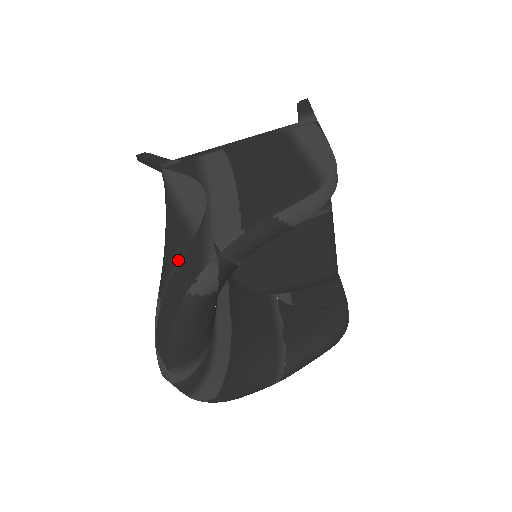
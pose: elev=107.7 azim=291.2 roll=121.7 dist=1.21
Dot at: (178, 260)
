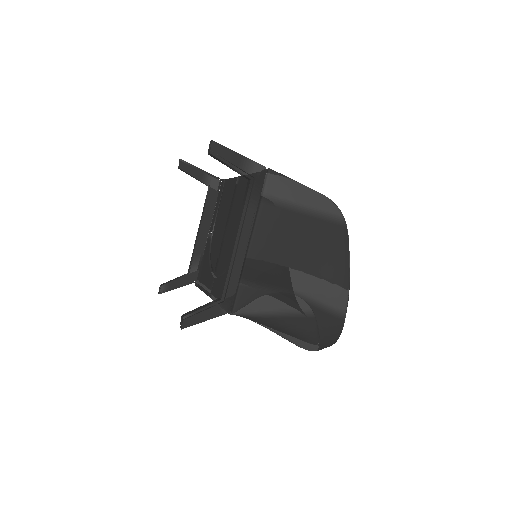
Dot at: (317, 329)
